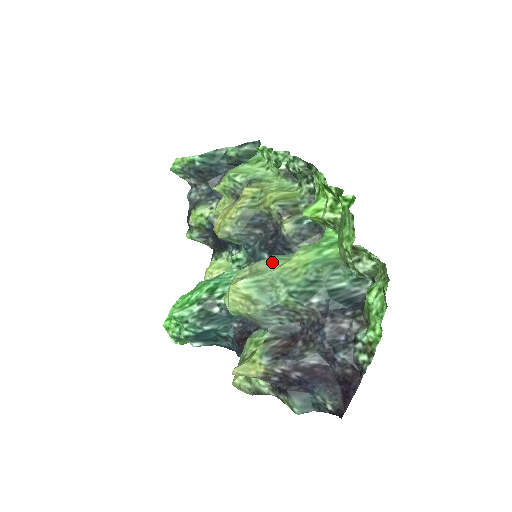
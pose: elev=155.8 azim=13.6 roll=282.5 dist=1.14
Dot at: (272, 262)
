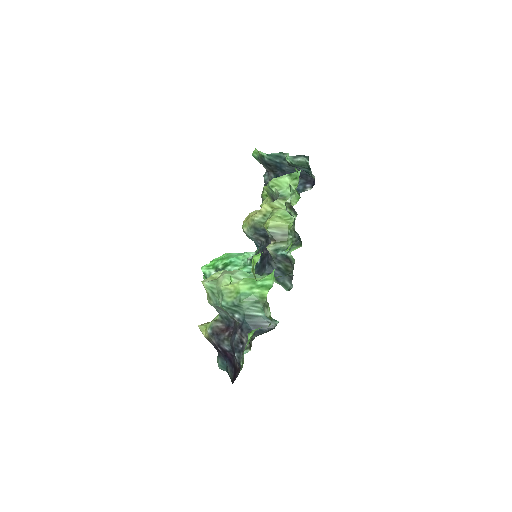
Dot at: (227, 279)
